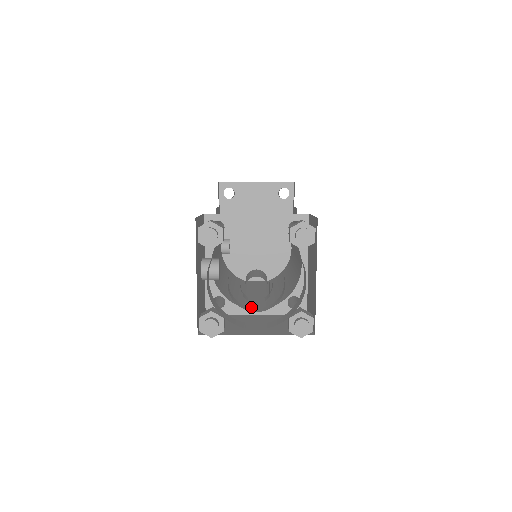
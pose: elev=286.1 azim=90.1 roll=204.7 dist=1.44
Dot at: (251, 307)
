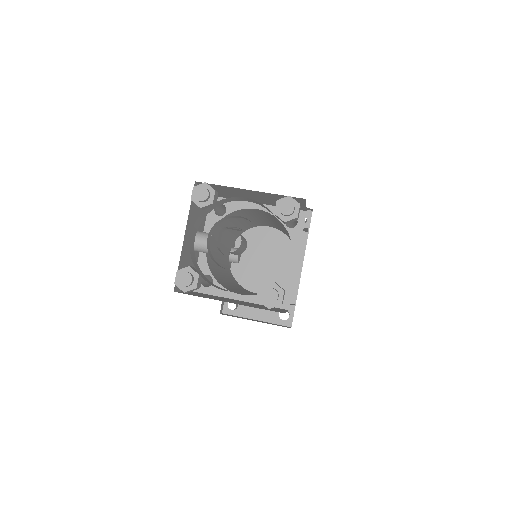
Dot at: (237, 293)
